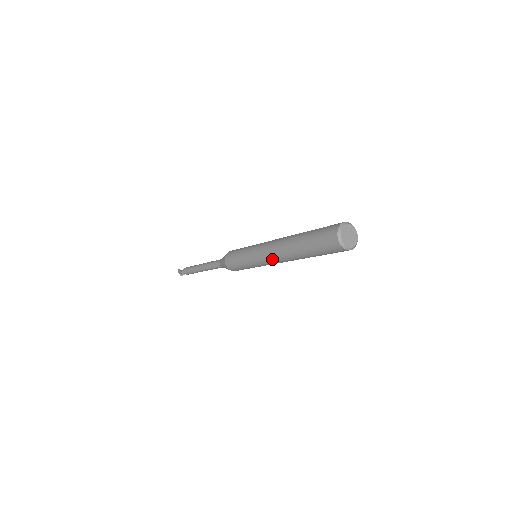
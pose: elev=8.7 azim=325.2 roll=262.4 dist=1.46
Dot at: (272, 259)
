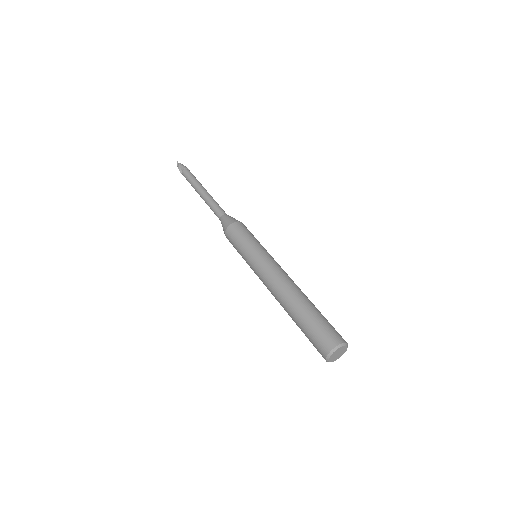
Dot at: occluded
